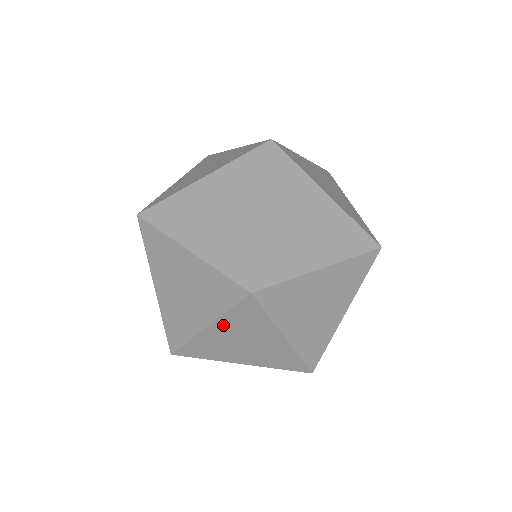
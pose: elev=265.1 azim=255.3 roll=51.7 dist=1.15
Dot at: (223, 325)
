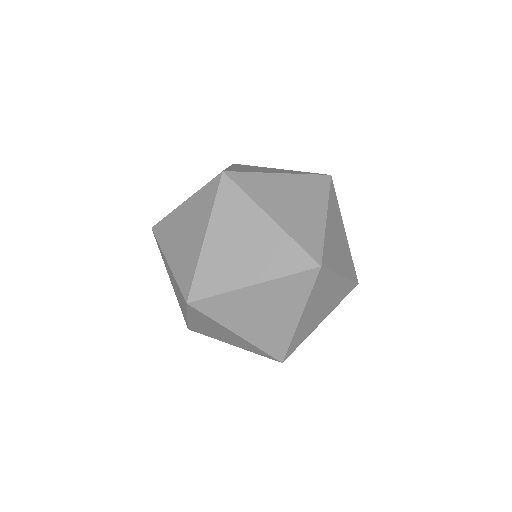
Dot at: (217, 226)
